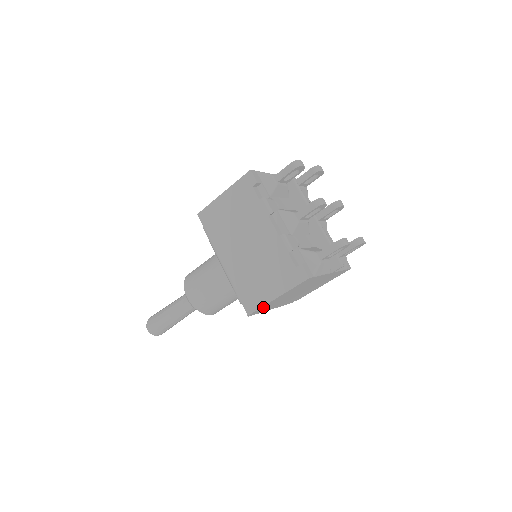
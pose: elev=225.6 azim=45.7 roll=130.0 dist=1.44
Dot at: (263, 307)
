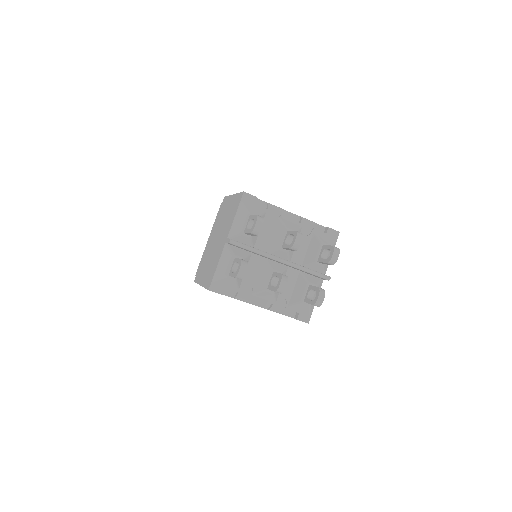
Dot at: occluded
